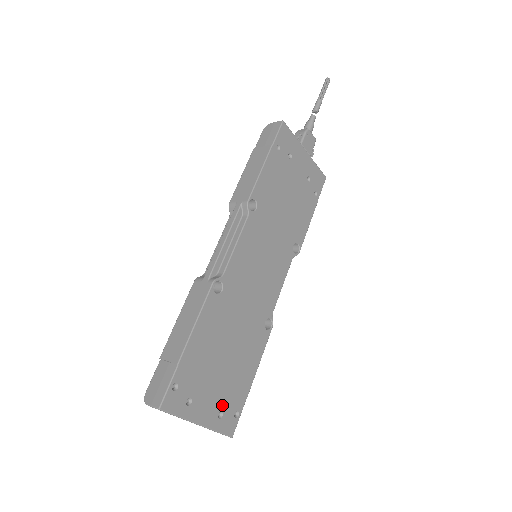
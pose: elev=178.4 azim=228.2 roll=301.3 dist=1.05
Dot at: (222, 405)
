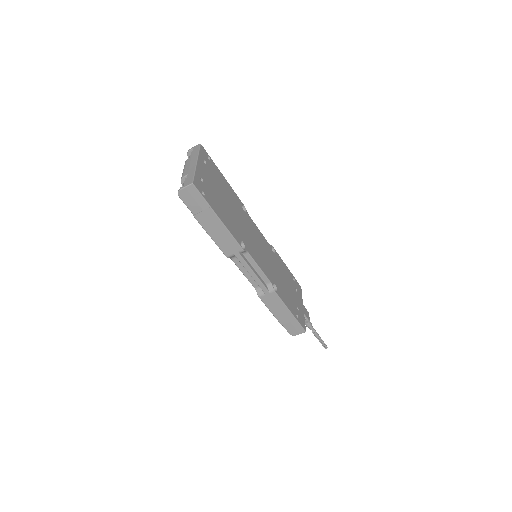
Dot at: (206, 184)
